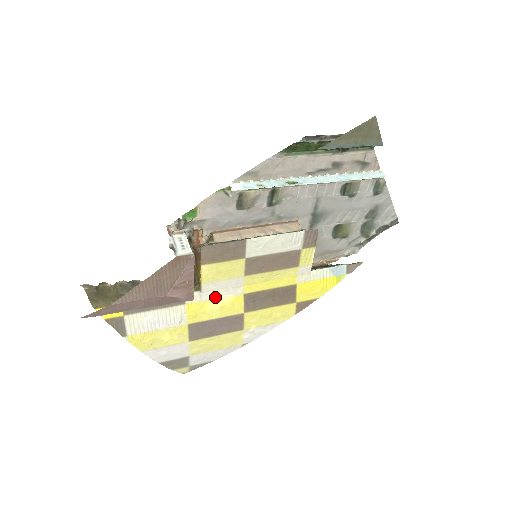
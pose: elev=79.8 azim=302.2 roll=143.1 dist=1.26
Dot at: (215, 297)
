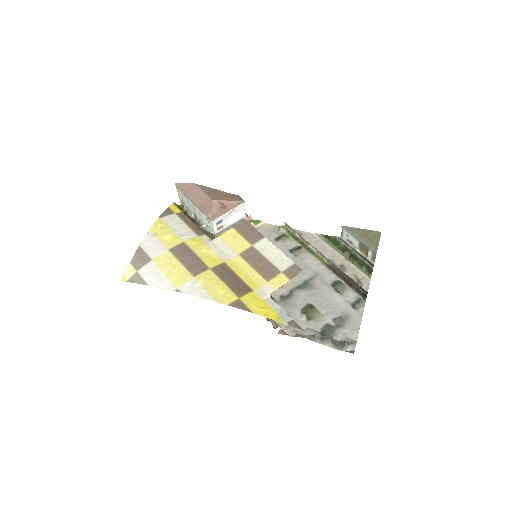
Dot at: (213, 249)
